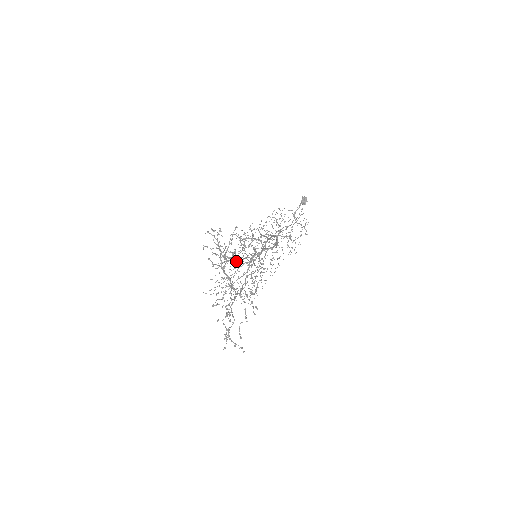
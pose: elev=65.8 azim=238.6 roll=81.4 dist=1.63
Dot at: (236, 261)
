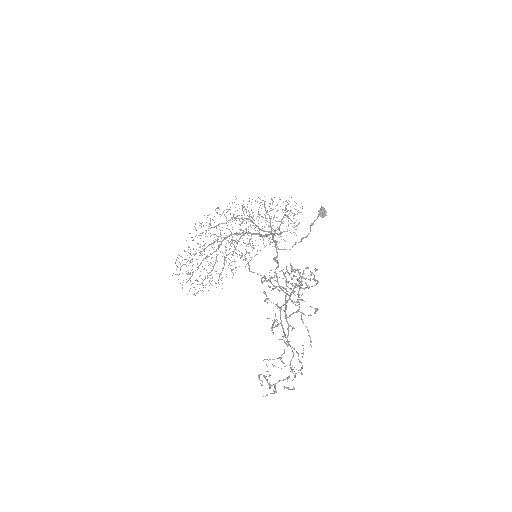
Dot at: occluded
